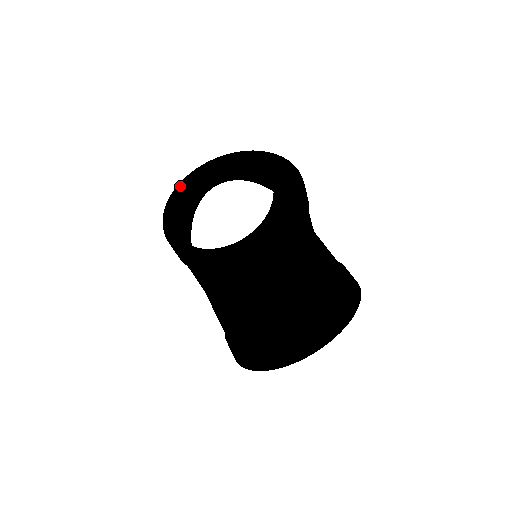
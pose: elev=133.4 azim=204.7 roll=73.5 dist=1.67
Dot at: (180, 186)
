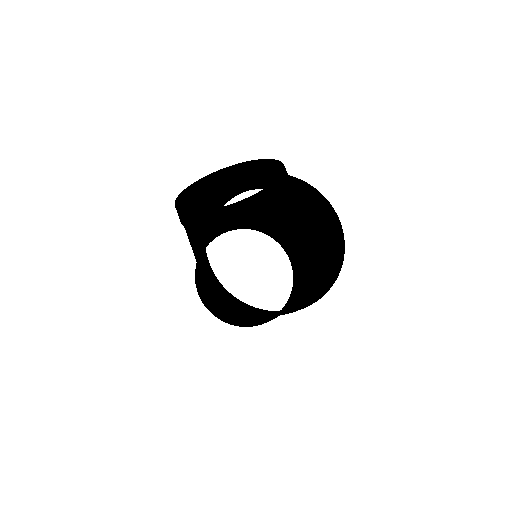
Dot at: occluded
